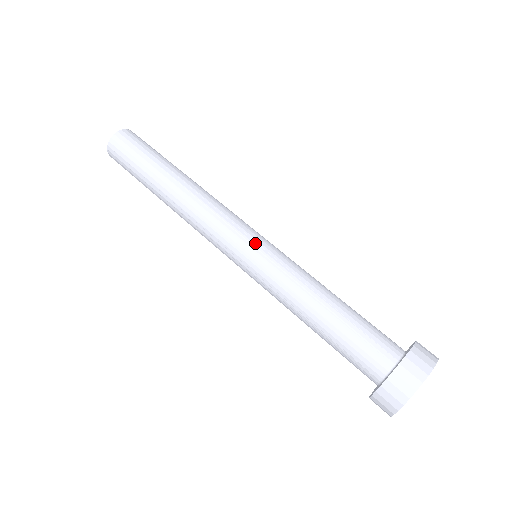
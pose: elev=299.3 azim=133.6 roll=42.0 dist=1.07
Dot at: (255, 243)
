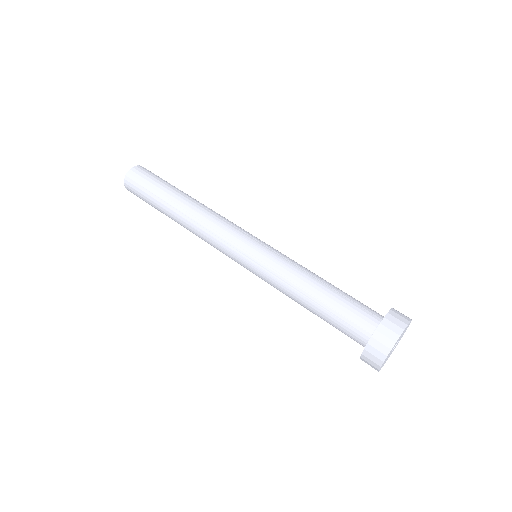
Dot at: (247, 253)
